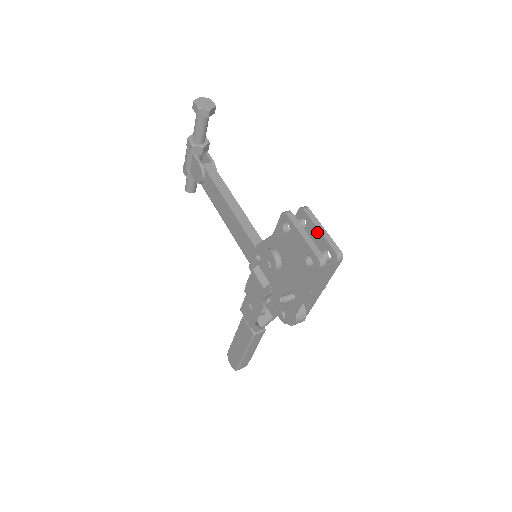
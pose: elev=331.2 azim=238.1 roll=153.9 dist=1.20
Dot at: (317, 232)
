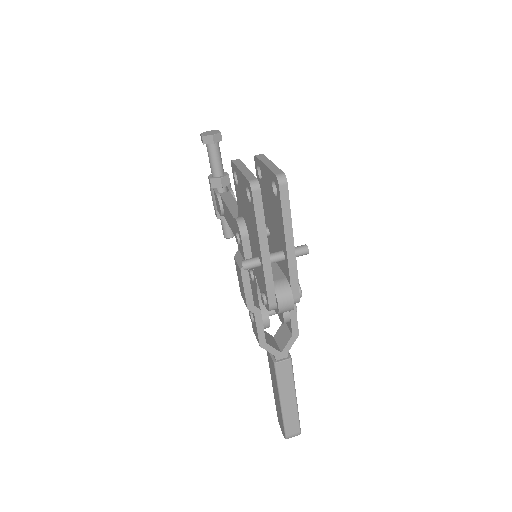
Dot at: (264, 168)
